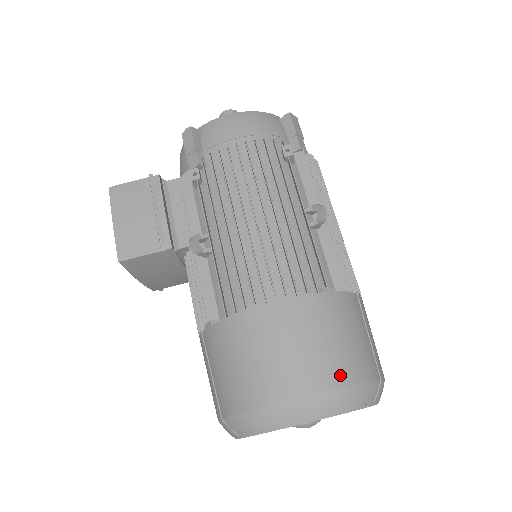
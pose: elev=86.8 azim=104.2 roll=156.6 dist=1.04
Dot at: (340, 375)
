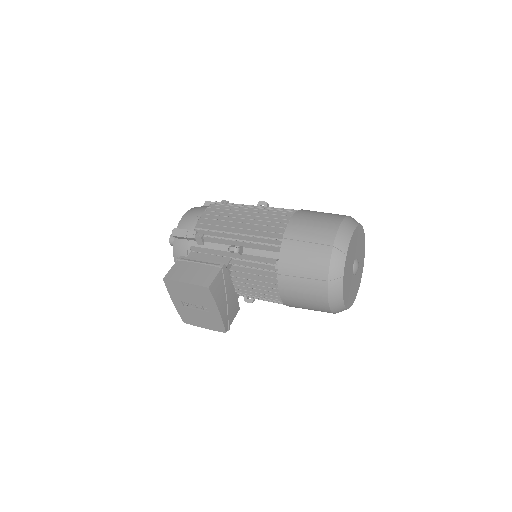
Dot at: (340, 216)
